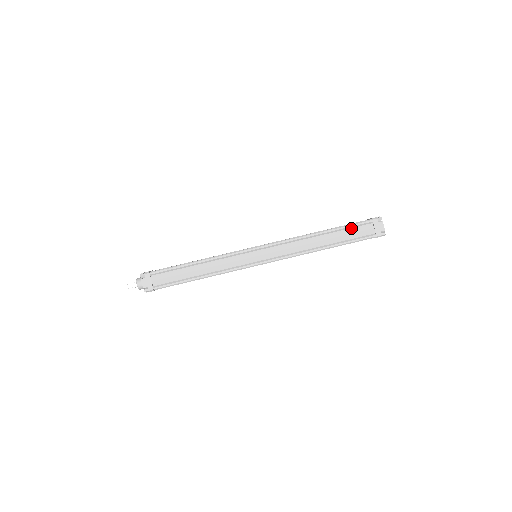
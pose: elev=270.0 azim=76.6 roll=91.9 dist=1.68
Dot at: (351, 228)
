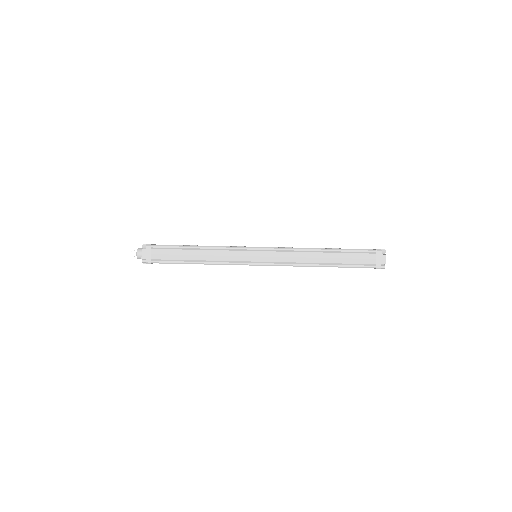
Dot at: (354, 253)
